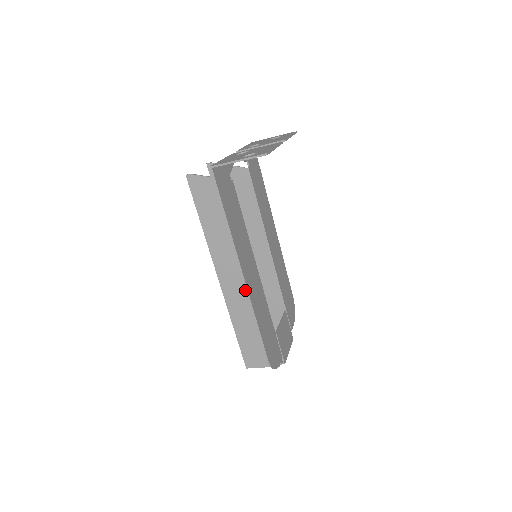
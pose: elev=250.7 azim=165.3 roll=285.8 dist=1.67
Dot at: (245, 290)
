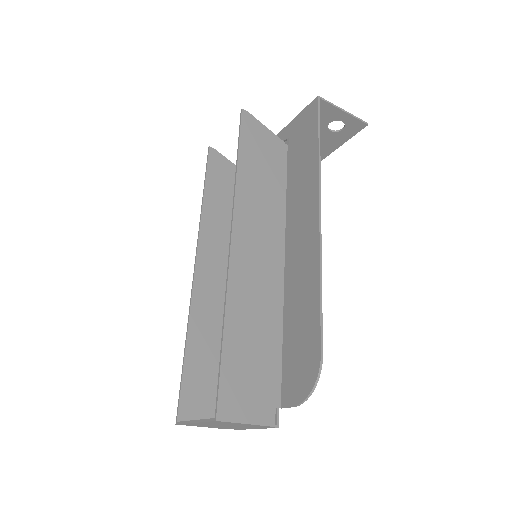
Dot at: (263, 272)
